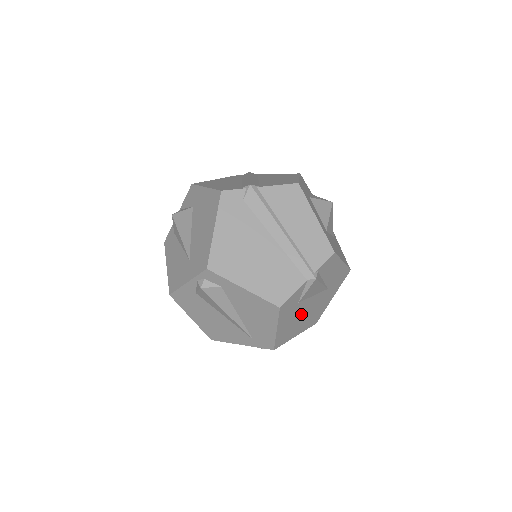
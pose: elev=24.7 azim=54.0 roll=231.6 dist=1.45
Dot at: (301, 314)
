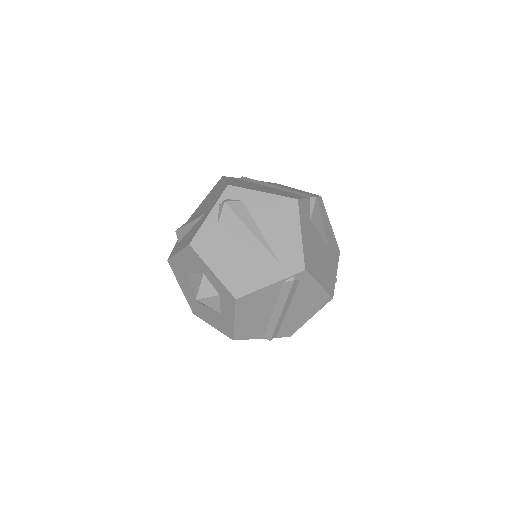
Dot at: (316, 248)
